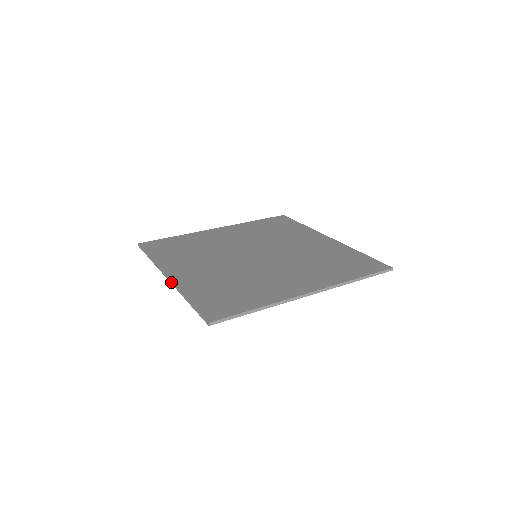
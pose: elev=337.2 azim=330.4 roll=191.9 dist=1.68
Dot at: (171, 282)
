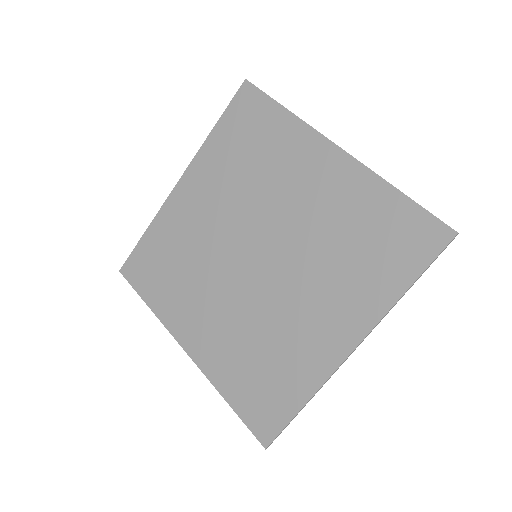
Dot at: (194, 362)
